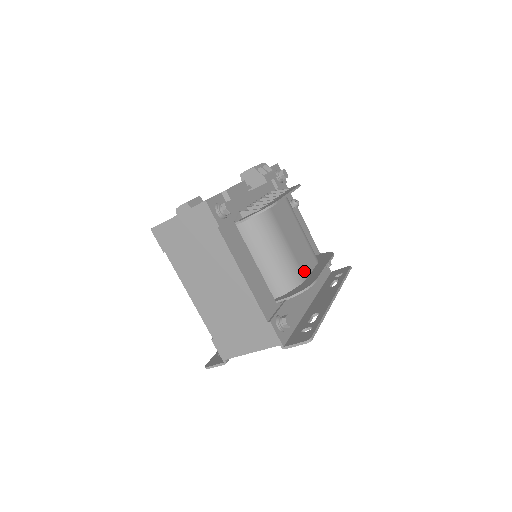
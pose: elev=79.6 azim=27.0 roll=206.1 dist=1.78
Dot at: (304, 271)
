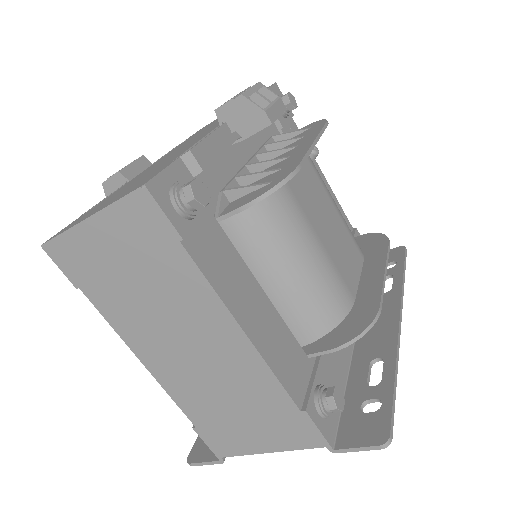
Dot at: (350, 285)
